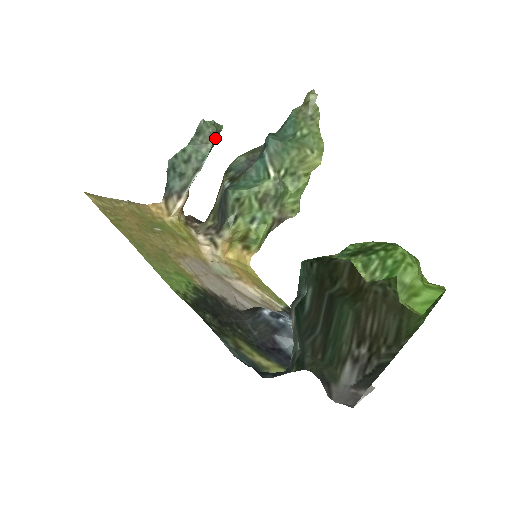
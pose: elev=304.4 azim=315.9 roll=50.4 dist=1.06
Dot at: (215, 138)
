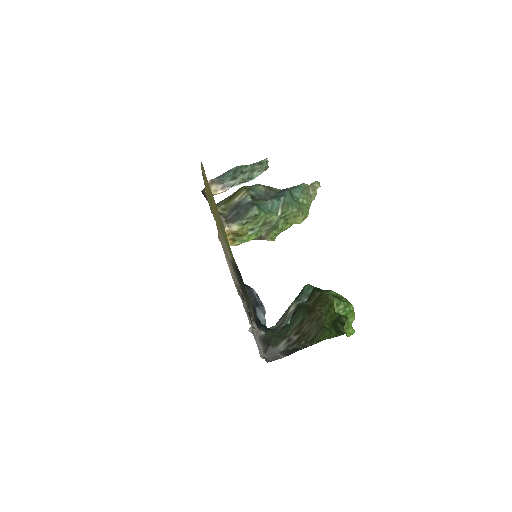
Dot at: occluded
